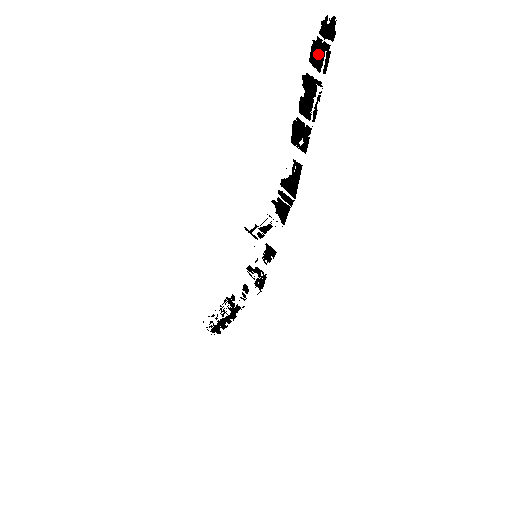
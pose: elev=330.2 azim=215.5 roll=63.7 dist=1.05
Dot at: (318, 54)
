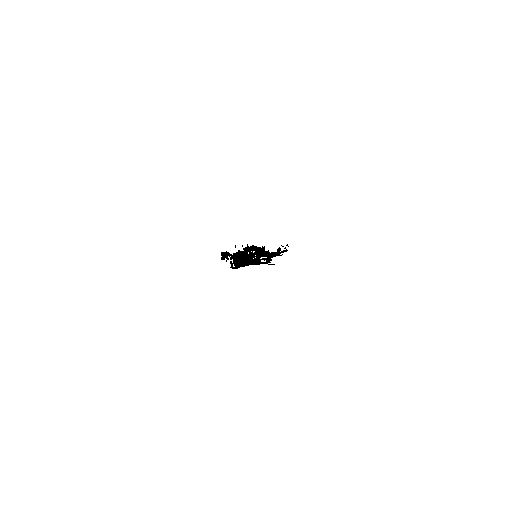
Dot at: occluded
